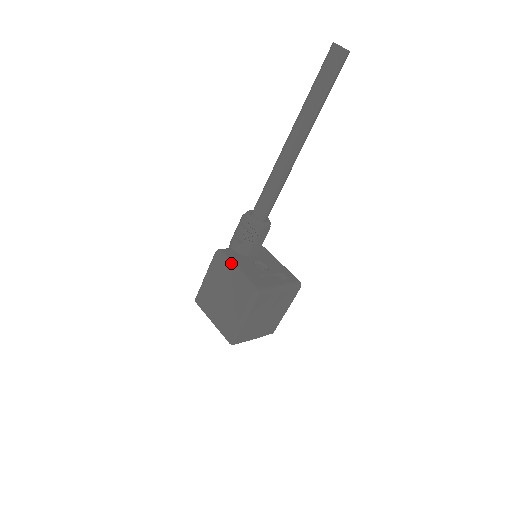
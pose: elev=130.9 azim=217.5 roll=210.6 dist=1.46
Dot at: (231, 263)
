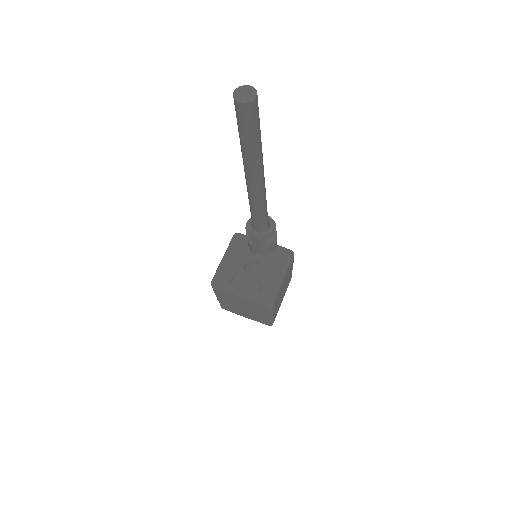
Dot at: (227, 250)
